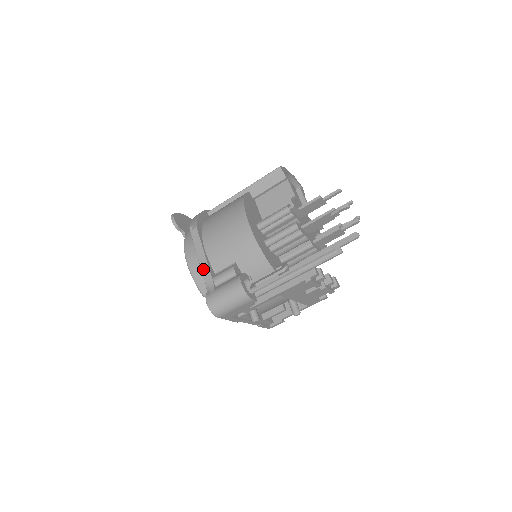
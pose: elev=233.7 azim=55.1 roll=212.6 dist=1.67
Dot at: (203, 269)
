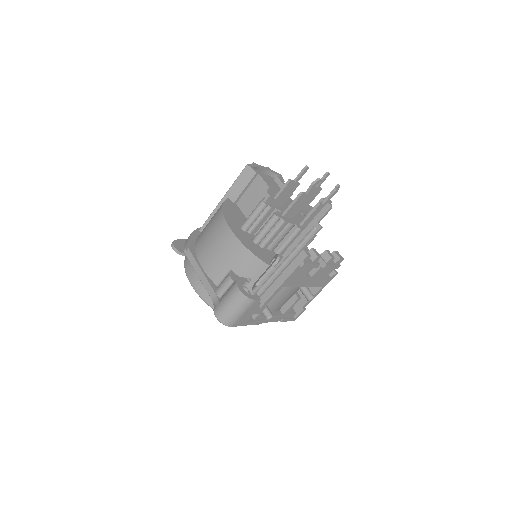
Dot at: (205, 286)
